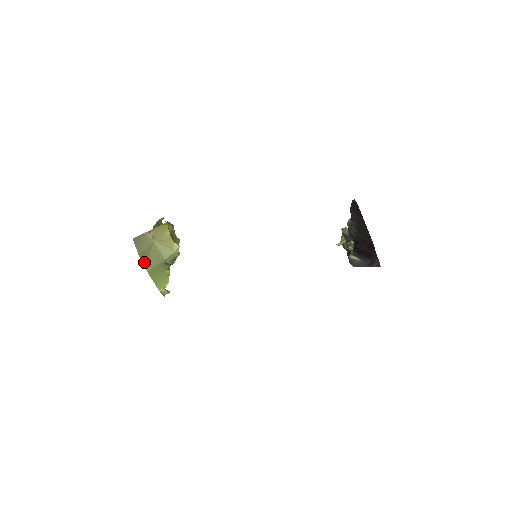
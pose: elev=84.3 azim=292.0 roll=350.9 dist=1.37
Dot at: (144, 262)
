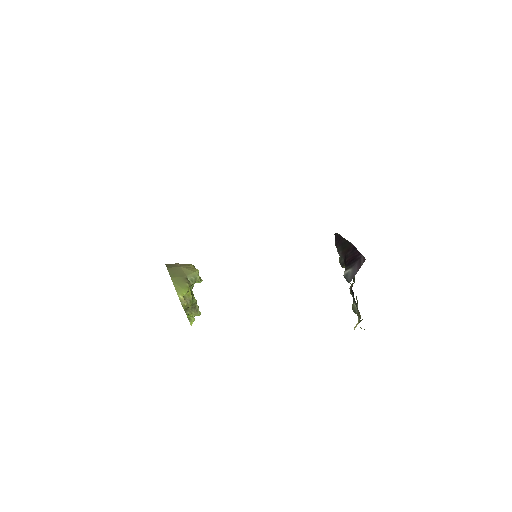
Dot at: (170, 273)
